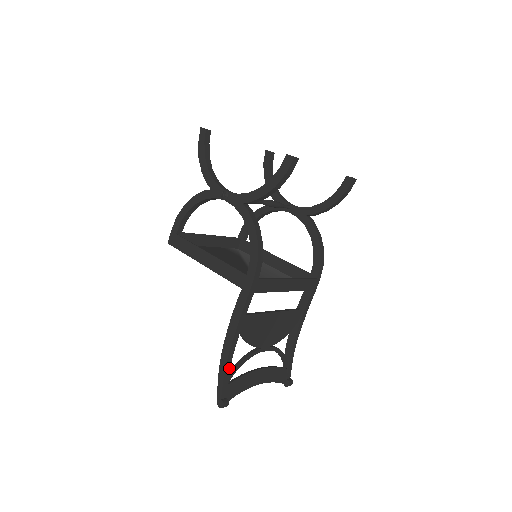
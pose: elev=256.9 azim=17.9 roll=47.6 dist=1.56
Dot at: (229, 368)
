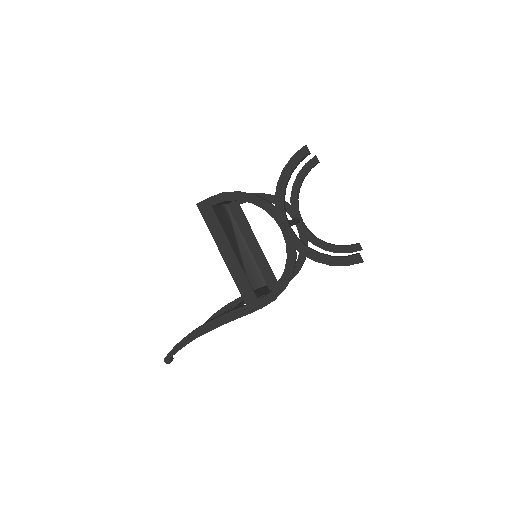
Dot at: occluded
